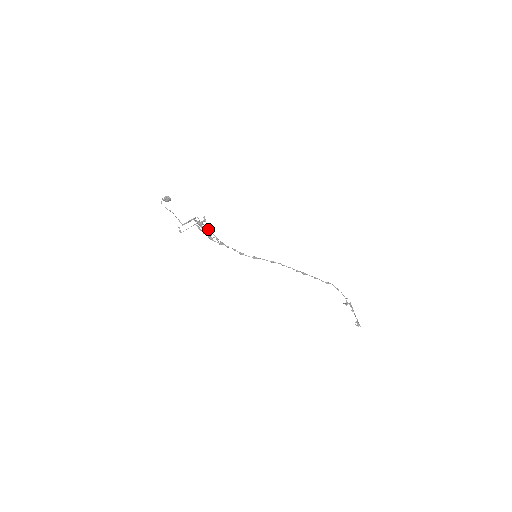
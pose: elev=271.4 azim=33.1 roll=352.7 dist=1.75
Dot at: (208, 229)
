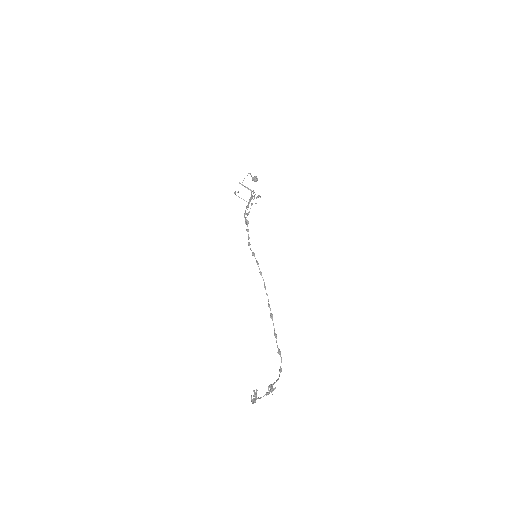
Dot at: (252, 204)
